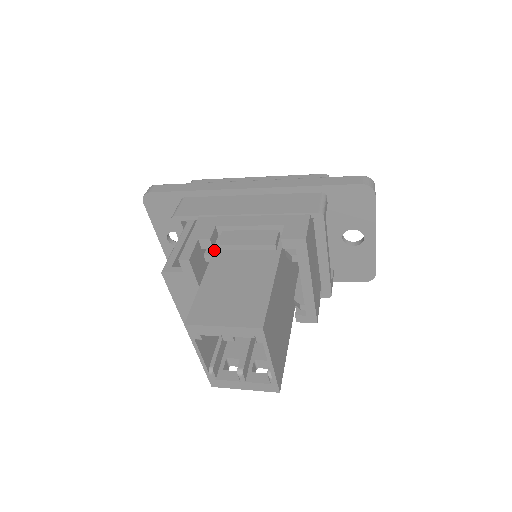
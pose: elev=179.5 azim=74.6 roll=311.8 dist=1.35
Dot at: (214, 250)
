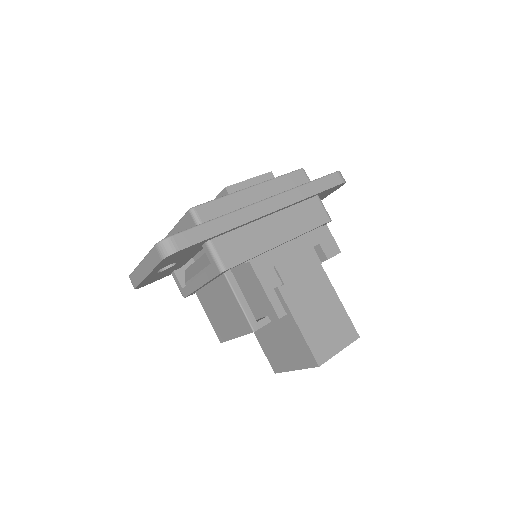
Dot at: (278, 288)
